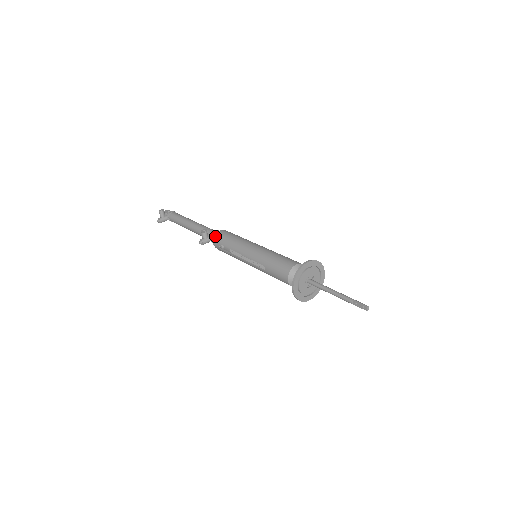
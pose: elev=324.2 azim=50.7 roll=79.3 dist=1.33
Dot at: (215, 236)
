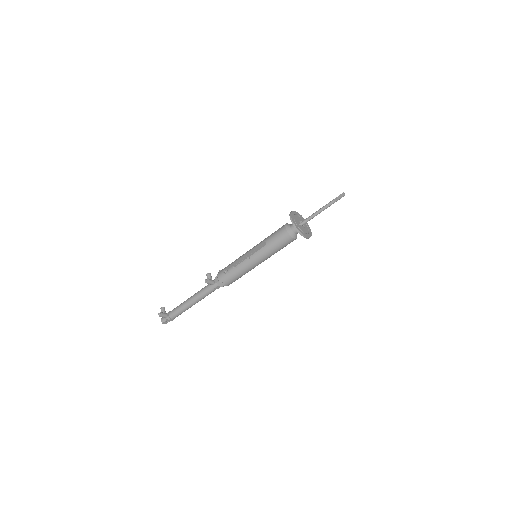
Dot at: (219, 272)
